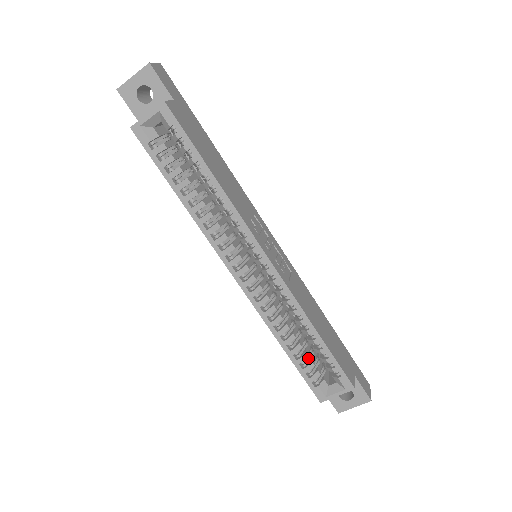
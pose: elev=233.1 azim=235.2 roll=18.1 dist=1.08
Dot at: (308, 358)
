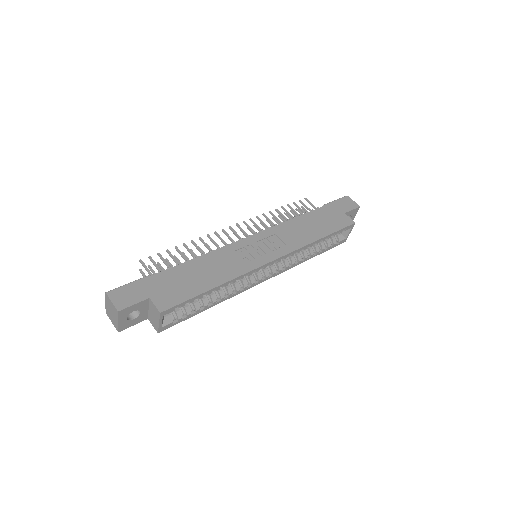
Dot at: (323, 242)
